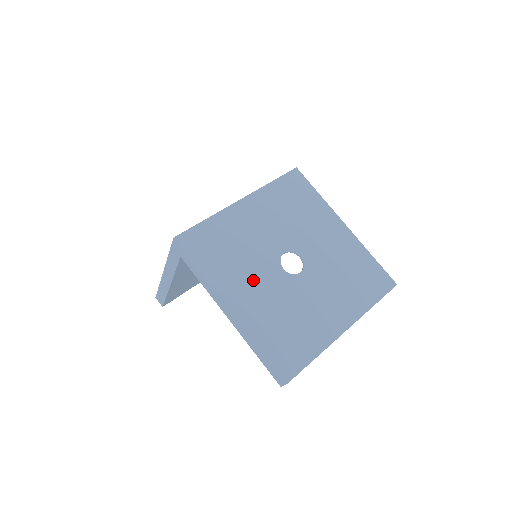
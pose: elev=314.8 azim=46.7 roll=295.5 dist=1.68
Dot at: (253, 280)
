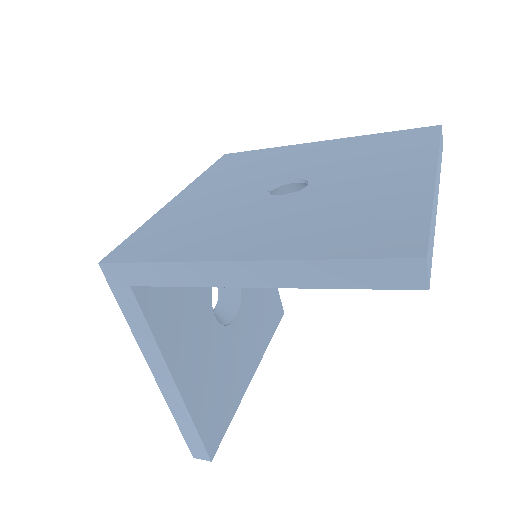
Dot at: (248, 223)
